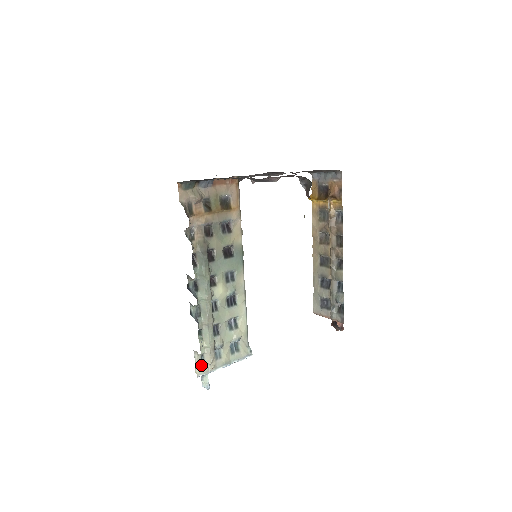
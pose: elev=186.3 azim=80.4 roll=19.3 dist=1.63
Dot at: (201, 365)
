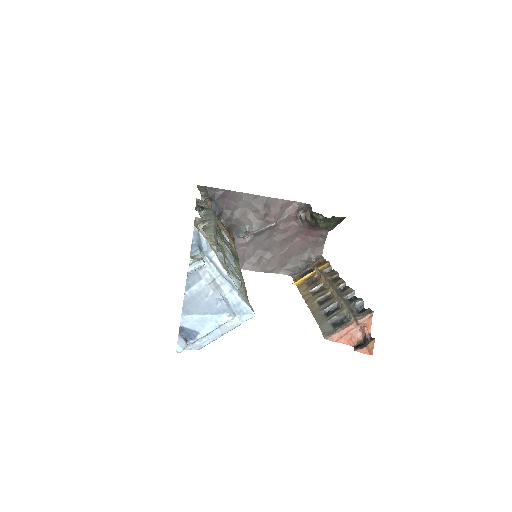
Dot at: occluded
